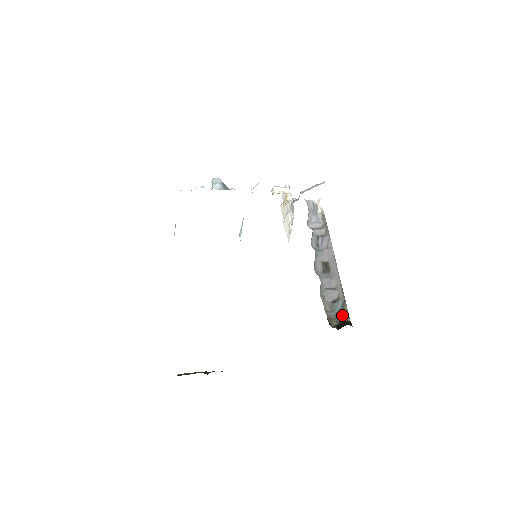
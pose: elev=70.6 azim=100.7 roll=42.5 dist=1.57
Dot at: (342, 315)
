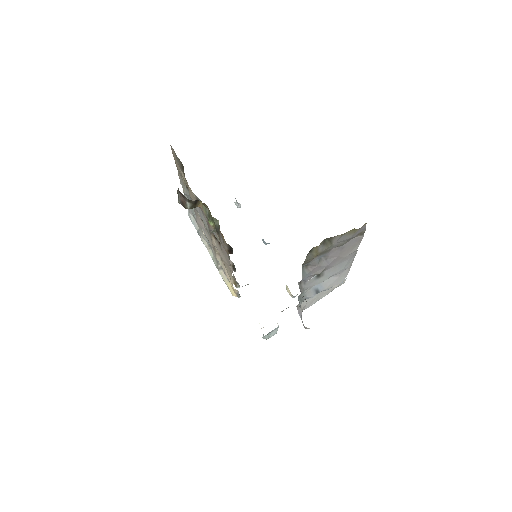
Dot at: occluded
